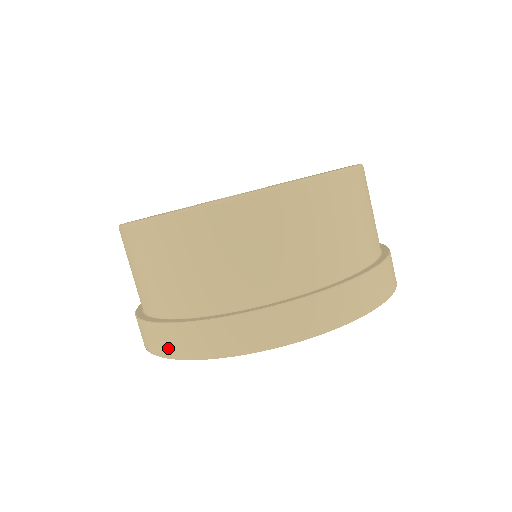
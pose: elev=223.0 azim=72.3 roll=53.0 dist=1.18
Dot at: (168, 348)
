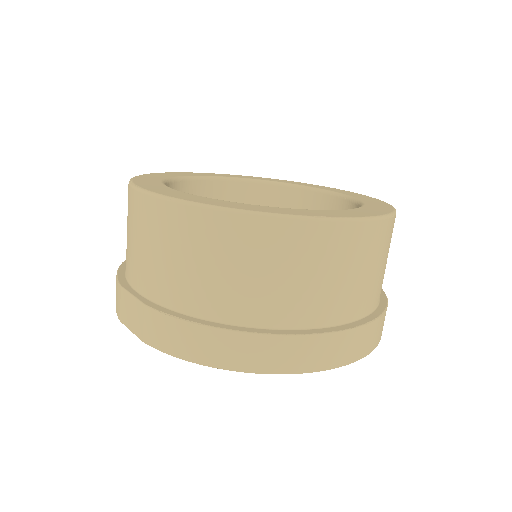
Dot at: (279, 362)
